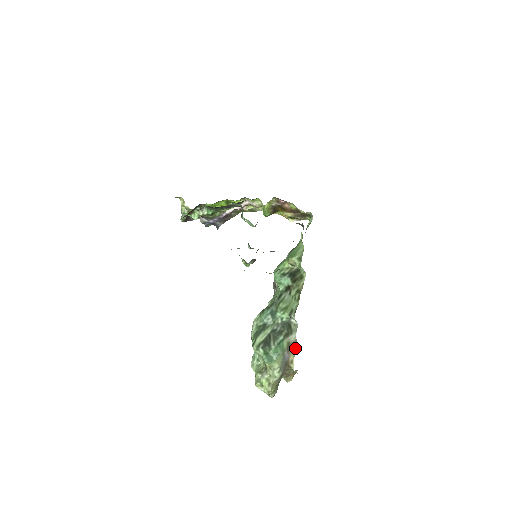
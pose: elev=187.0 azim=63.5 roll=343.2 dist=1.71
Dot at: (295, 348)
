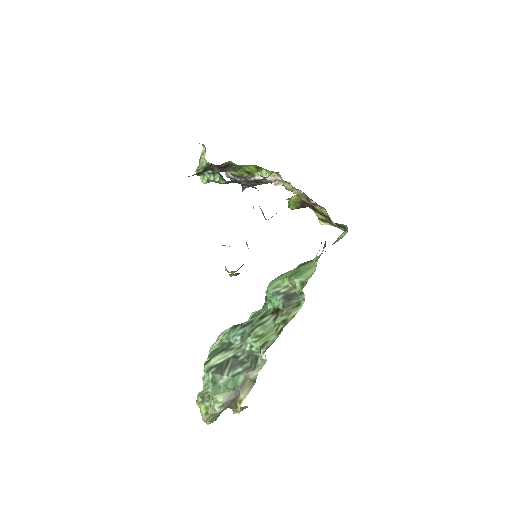
Dot at: (251, 387)
